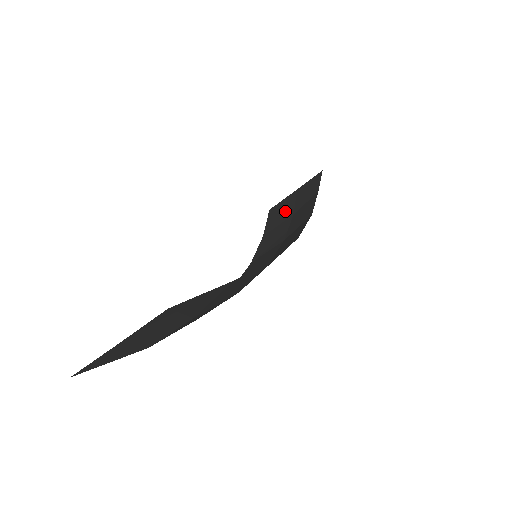
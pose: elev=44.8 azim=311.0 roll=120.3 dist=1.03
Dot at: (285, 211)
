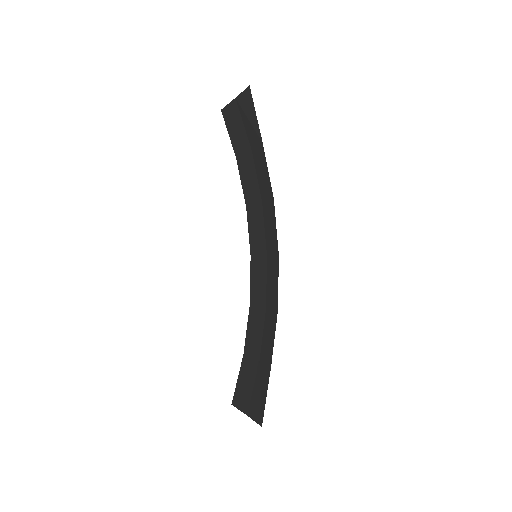
Dot at: (240, 134)
